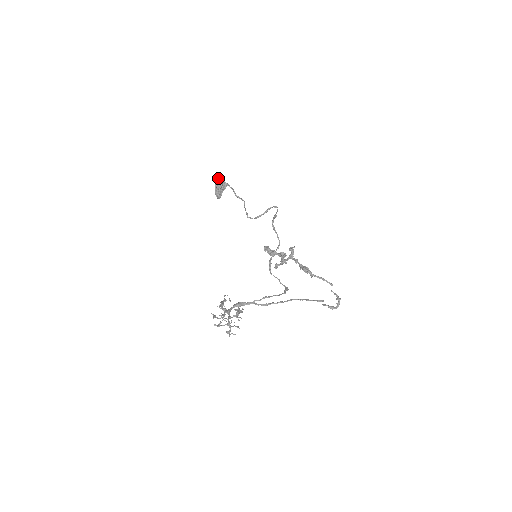
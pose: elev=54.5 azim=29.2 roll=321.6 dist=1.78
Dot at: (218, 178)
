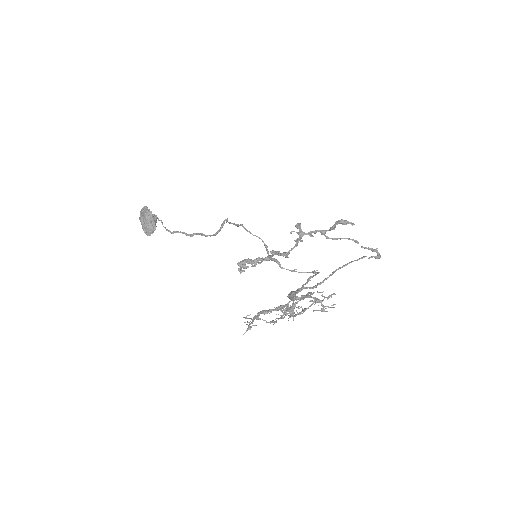
Dot at: (142, 210)
